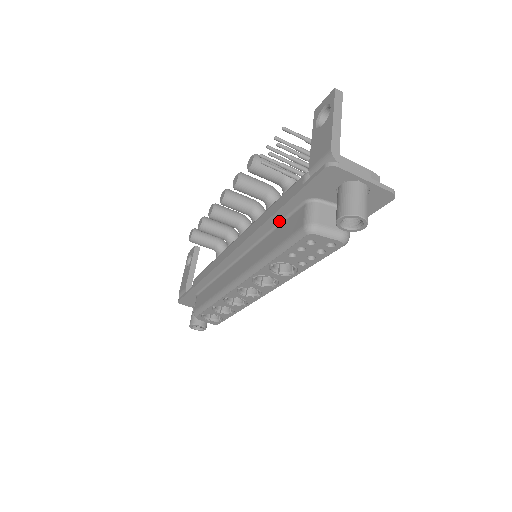
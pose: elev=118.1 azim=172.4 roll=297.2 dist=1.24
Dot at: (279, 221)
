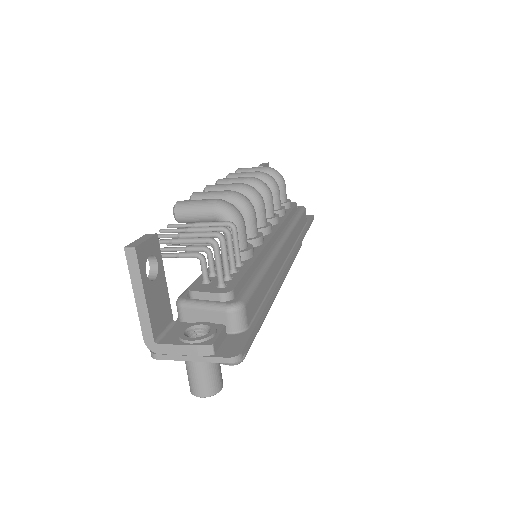
Dot at: occluded
